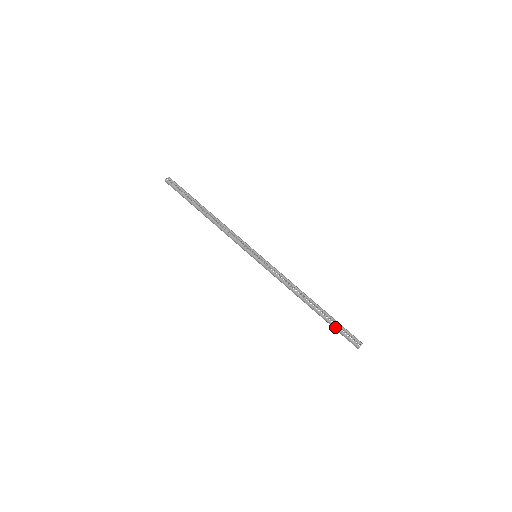
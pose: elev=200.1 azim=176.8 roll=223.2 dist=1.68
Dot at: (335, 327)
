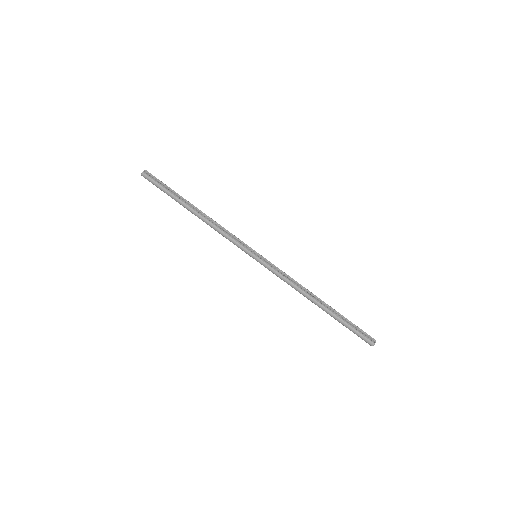
Dot at: (349, 325)
